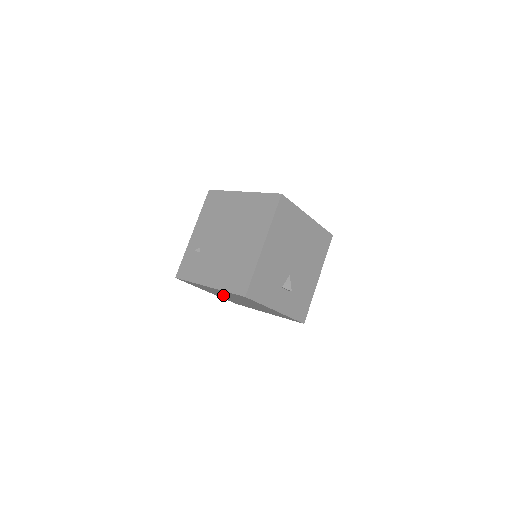
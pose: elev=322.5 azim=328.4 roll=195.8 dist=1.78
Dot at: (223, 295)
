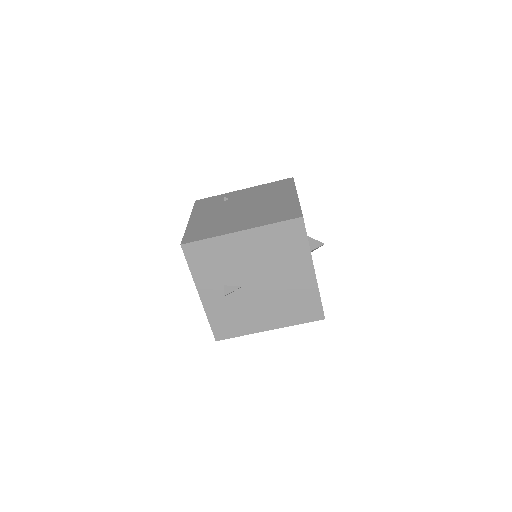
Dot at: occluded
